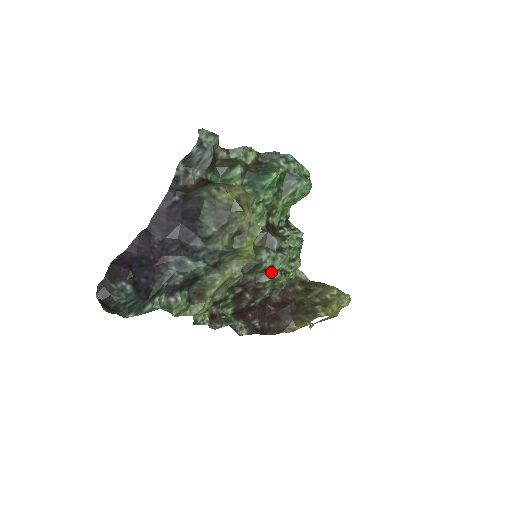
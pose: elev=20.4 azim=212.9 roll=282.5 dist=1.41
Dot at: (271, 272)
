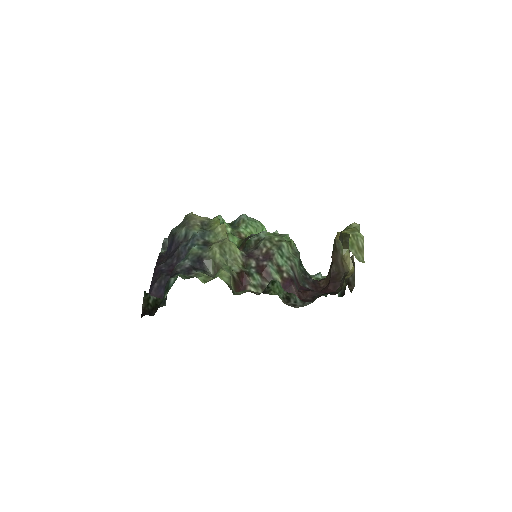
Dot at: (262, 239)
